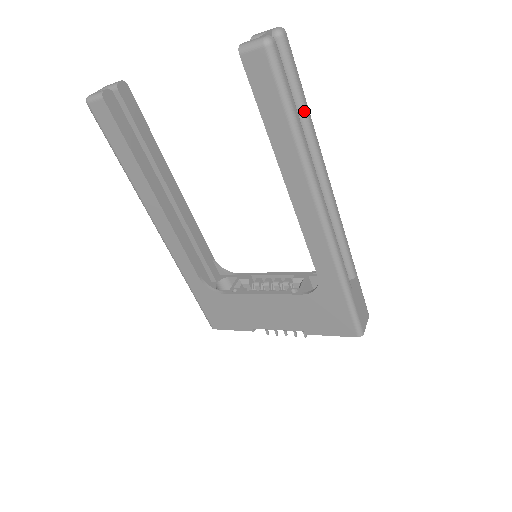
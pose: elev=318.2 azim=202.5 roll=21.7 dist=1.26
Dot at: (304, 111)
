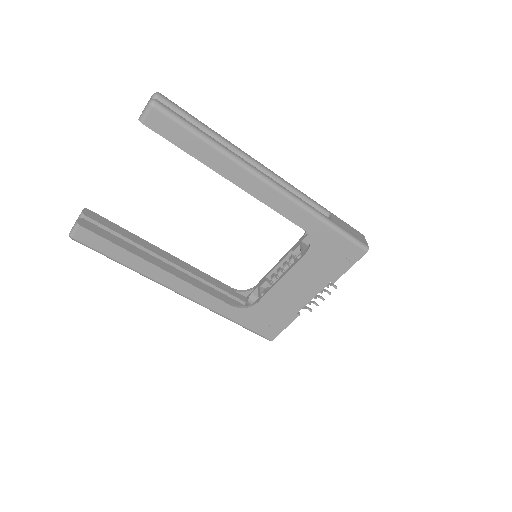
Dot at: (207, 130)
